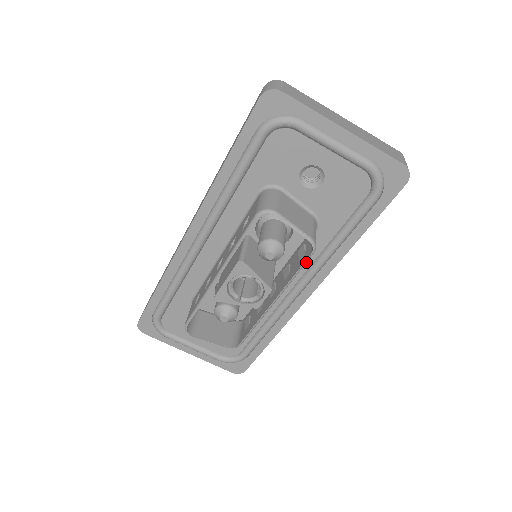
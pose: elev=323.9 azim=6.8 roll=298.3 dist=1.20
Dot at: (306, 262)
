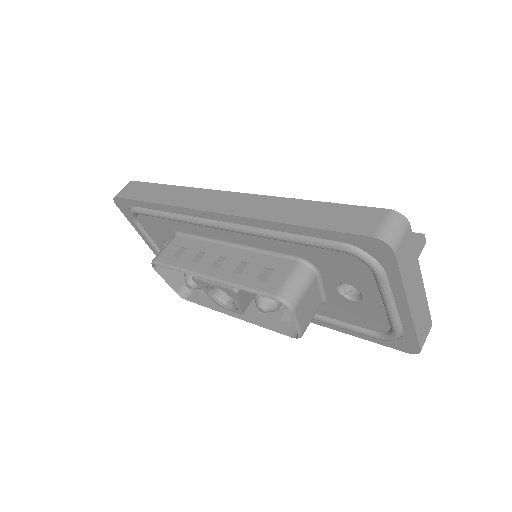
Dot at: (283, 334)
